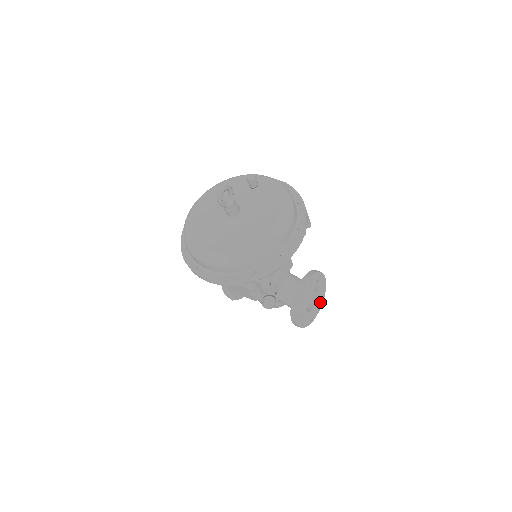
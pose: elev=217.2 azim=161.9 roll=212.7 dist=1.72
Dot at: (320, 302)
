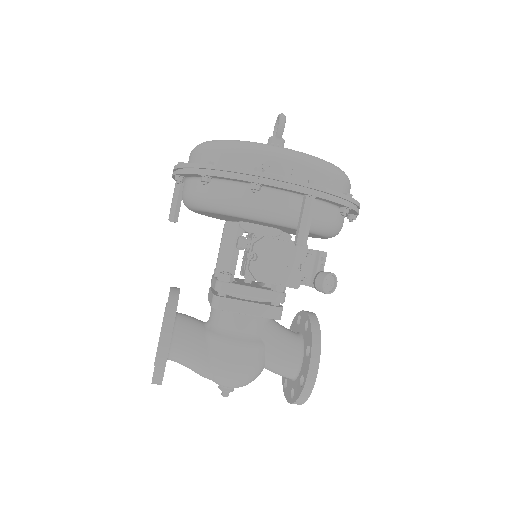
Dot at: occluded
